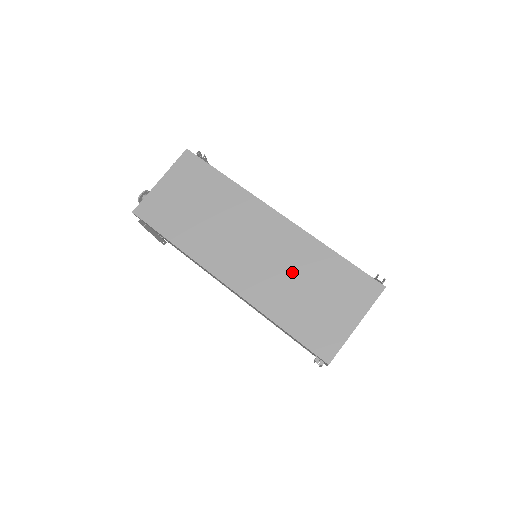
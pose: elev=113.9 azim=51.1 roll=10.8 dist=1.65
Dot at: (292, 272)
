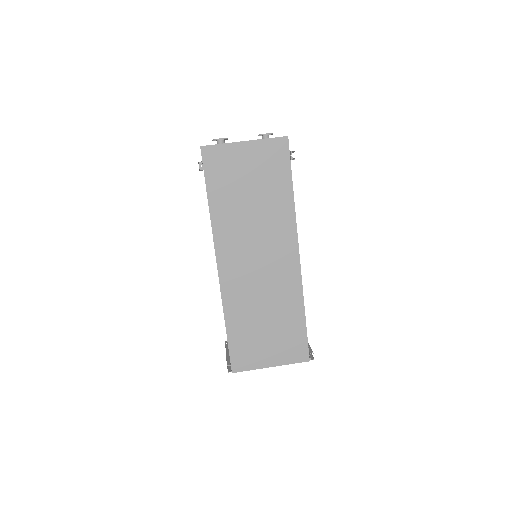
Dot at: (267, 302)
